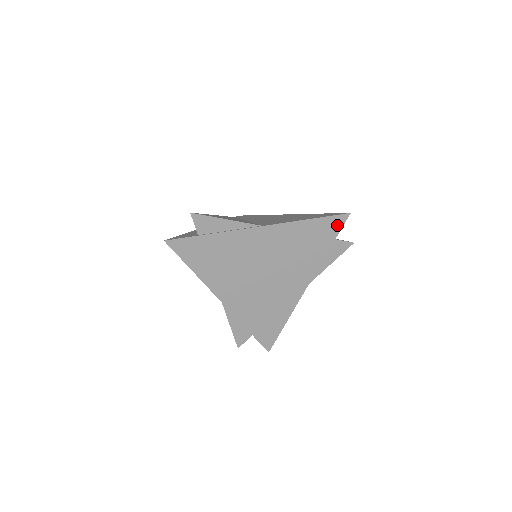
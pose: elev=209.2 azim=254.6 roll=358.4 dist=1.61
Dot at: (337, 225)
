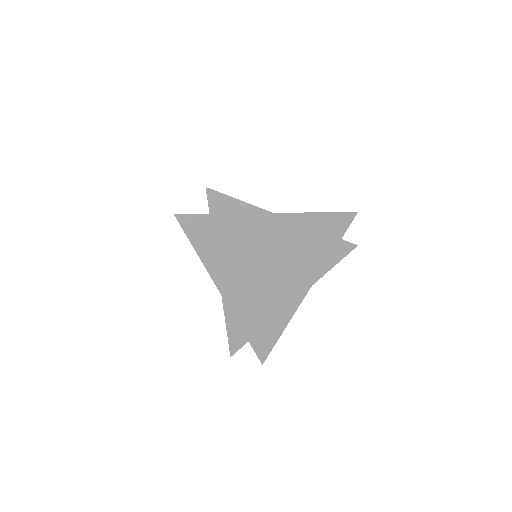
Dot at: (345, 223)
